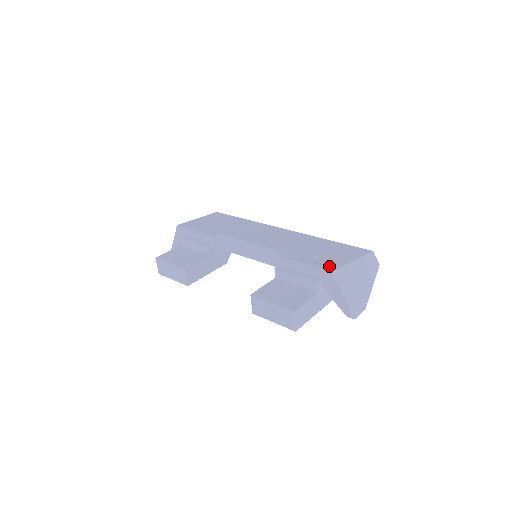
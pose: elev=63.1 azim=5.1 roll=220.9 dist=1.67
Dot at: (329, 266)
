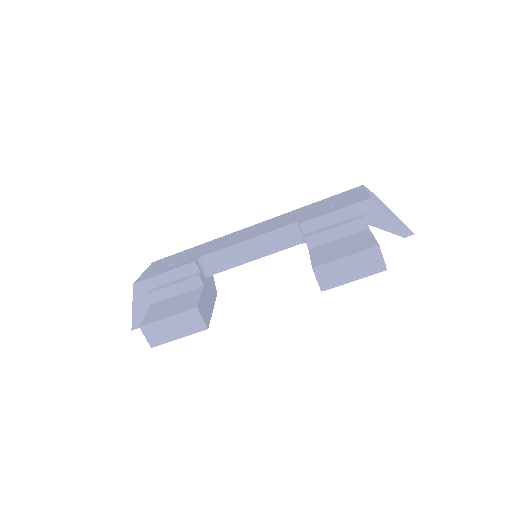
Dot at: (360, 199)
